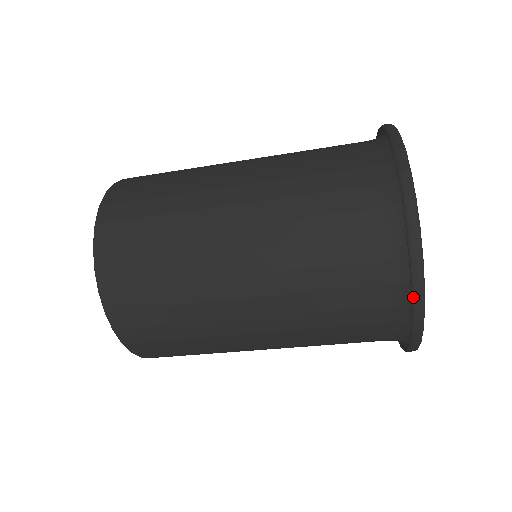
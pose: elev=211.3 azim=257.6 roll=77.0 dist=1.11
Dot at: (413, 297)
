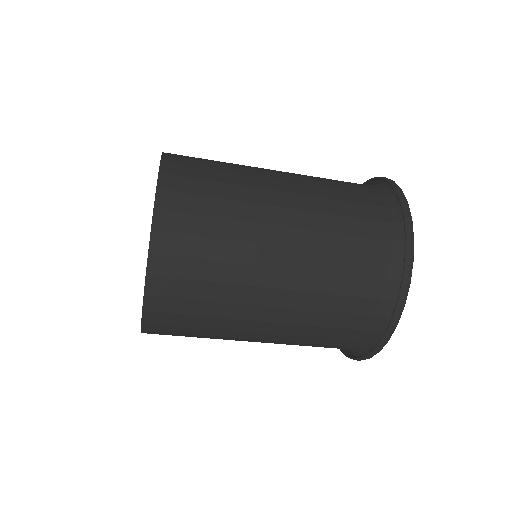
Dot at: (406, 224)
